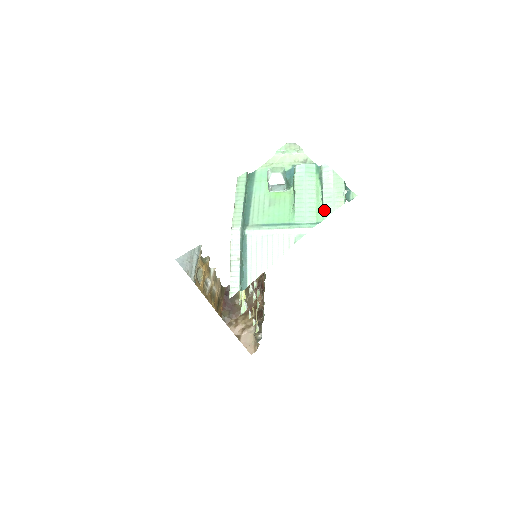
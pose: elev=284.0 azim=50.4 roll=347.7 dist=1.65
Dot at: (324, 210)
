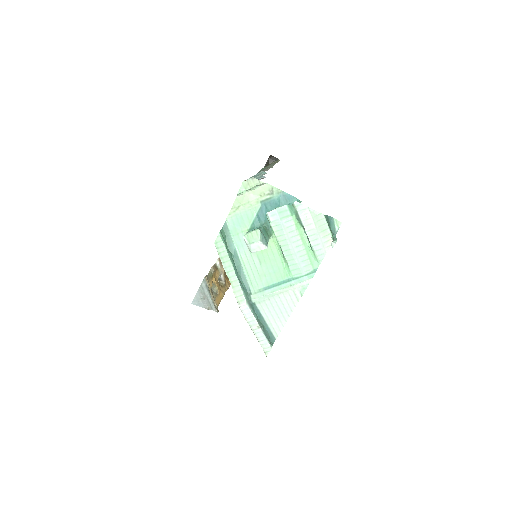
Dot at: (316, 255)
